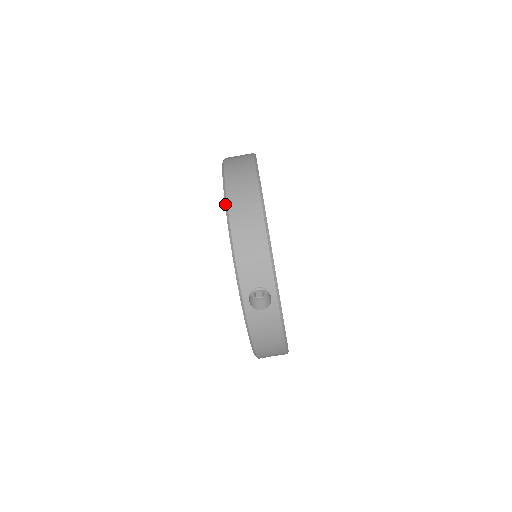
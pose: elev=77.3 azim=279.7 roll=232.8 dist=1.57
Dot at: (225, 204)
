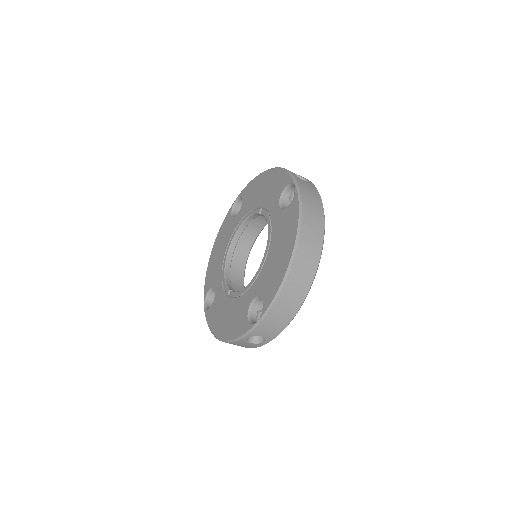
Dot at: (285, 275)
